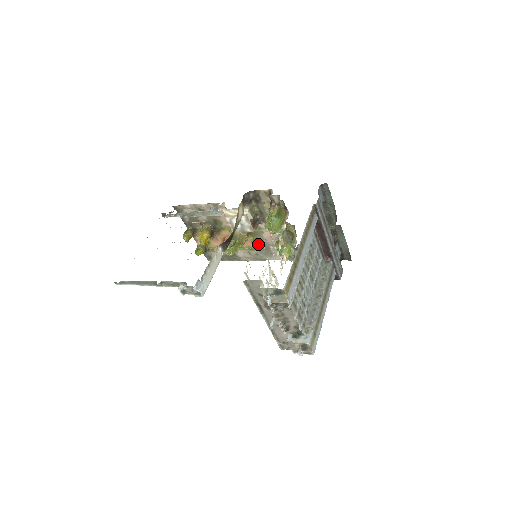
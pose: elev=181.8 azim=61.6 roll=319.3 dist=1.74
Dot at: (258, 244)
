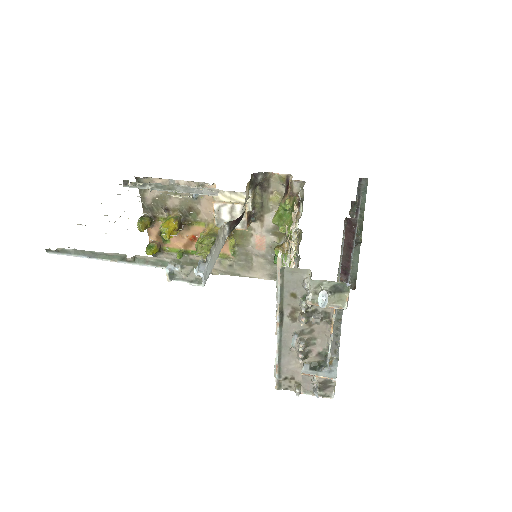
Dot at: (238, 251)
